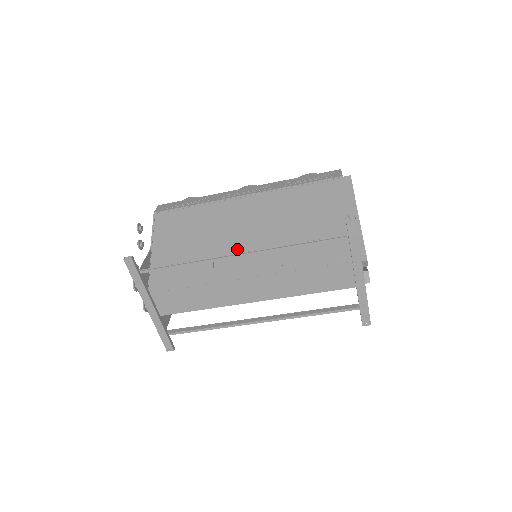
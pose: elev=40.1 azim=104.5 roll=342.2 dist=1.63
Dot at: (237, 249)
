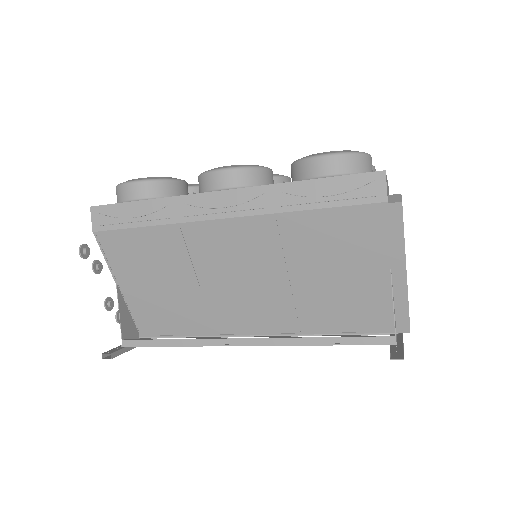
Dot at: (235, 299)
